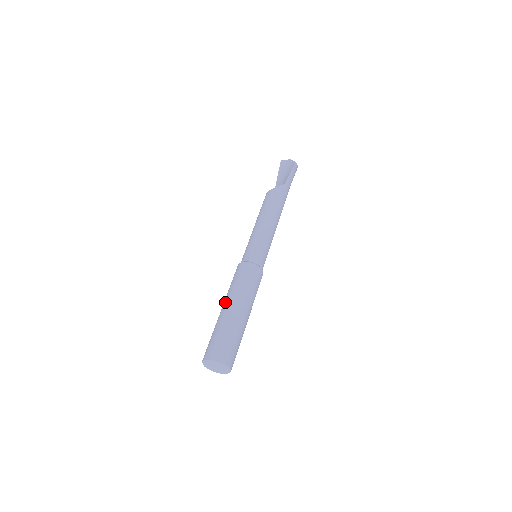
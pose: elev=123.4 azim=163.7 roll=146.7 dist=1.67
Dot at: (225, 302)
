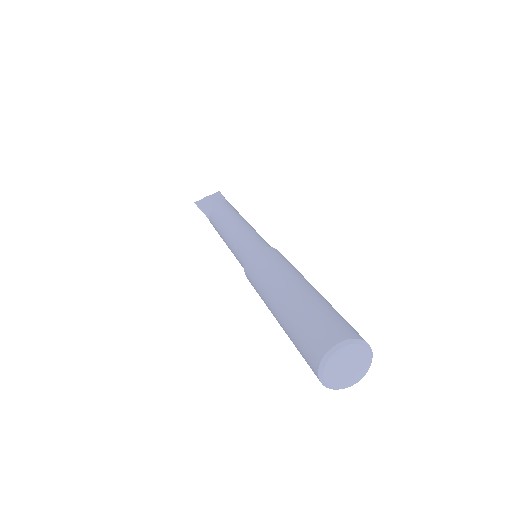
Dot at: (276, 288)
